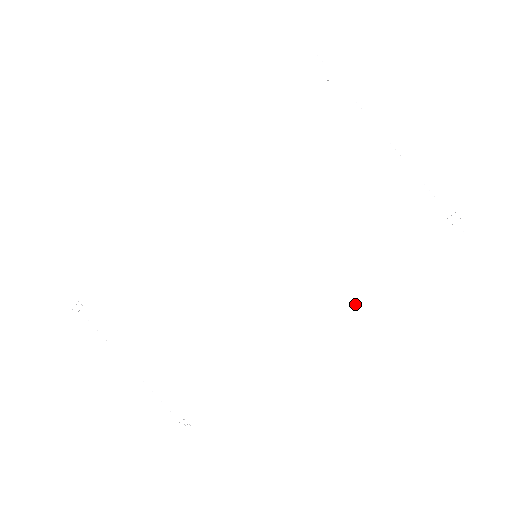
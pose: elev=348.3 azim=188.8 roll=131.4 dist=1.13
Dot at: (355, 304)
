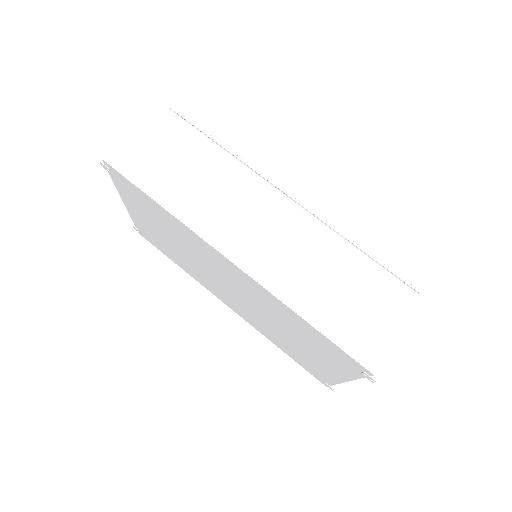
Dot at: (260, 331)
